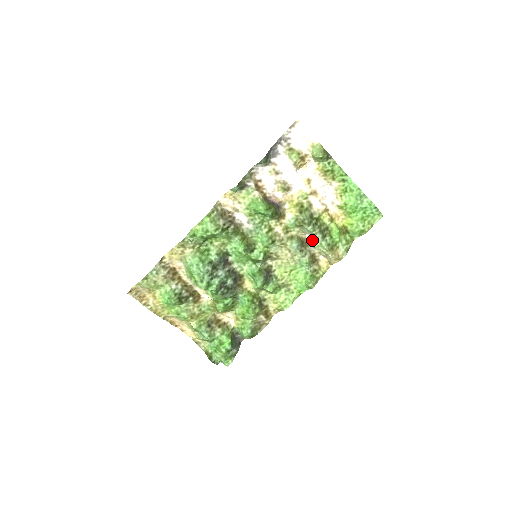
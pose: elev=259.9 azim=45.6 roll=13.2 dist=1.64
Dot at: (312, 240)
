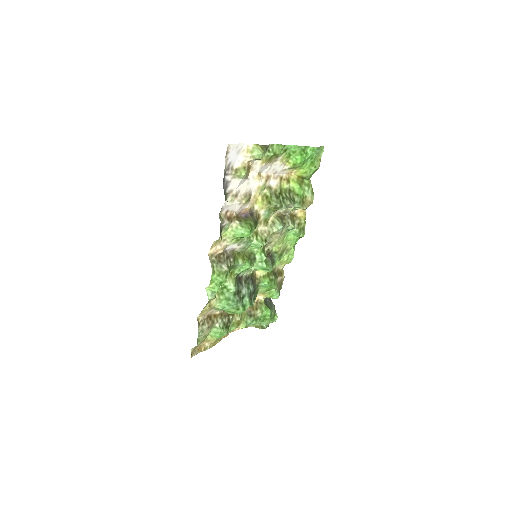
Dot at: (286, 210)
